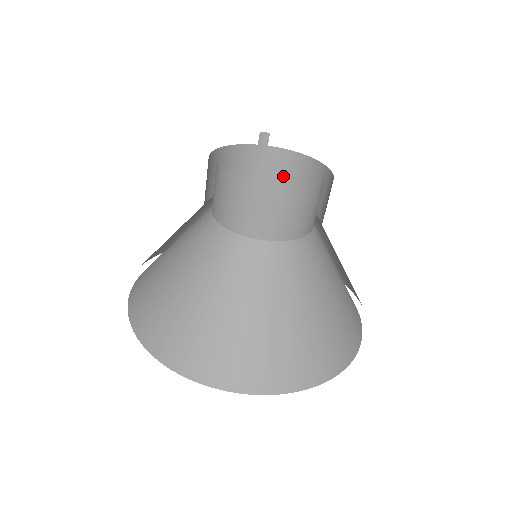
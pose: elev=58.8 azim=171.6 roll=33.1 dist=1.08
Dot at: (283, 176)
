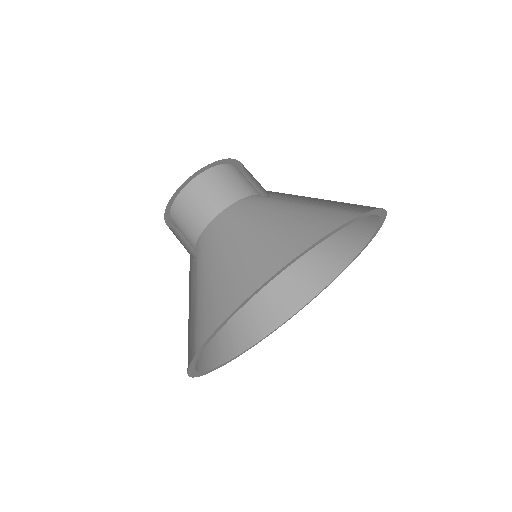
Dot at: occluded
